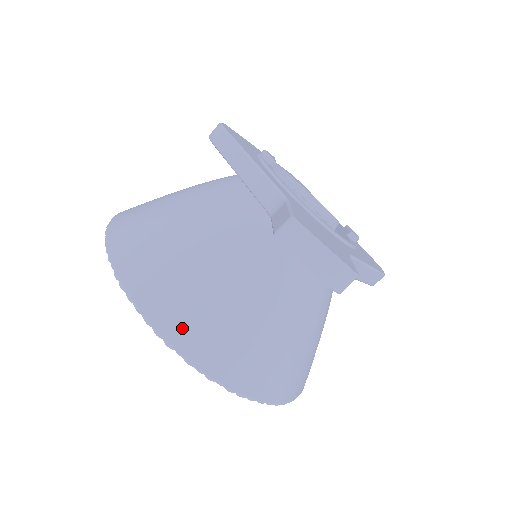
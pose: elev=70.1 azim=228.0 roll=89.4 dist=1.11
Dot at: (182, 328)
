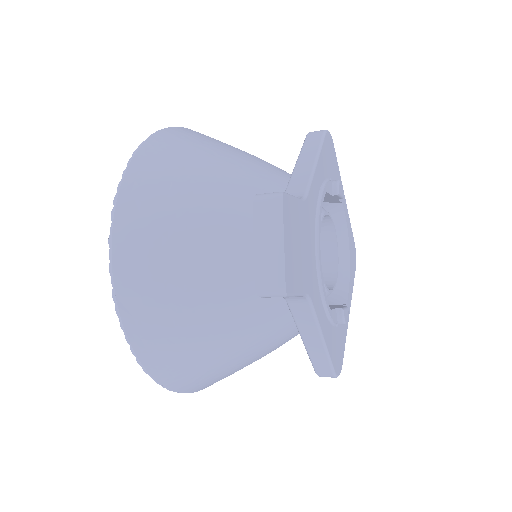
Dot at: (134, 213)
